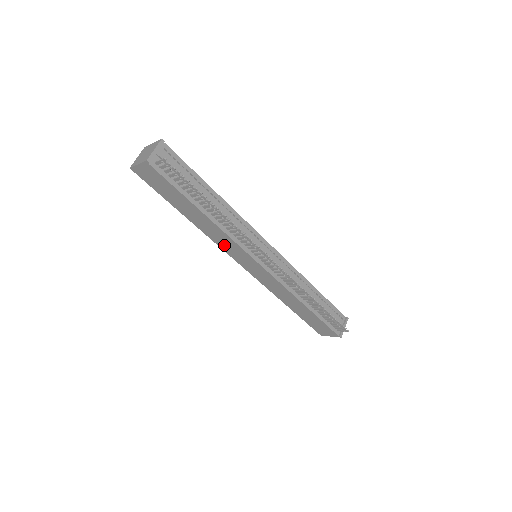
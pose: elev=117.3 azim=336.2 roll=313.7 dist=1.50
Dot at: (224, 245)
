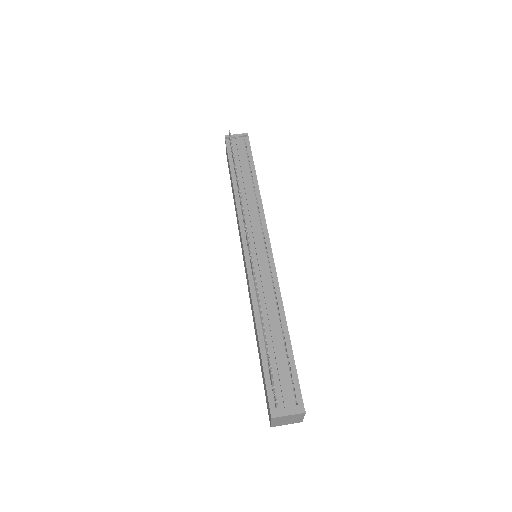
Dot at: occluded
